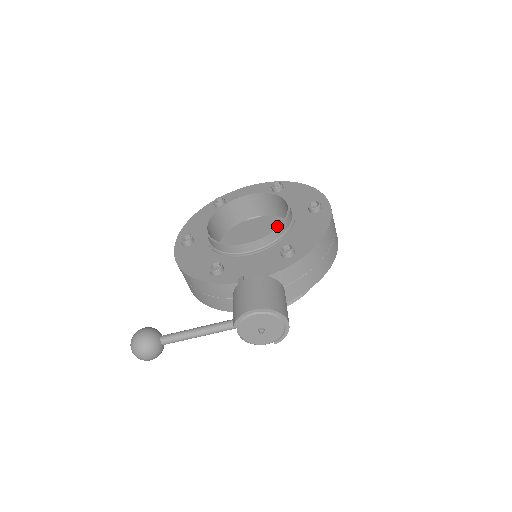
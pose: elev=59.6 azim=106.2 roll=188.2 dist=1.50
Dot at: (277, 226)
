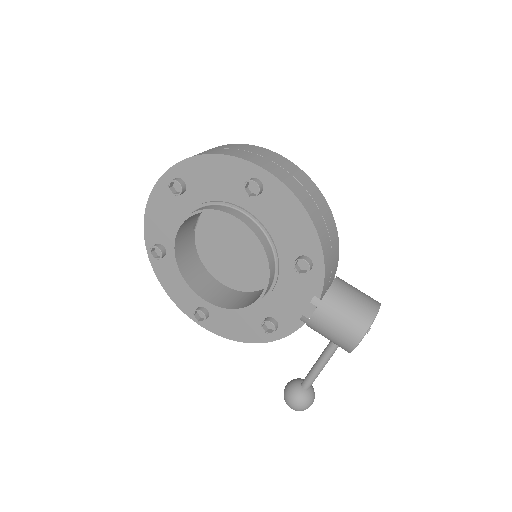
Dot at: occluded
